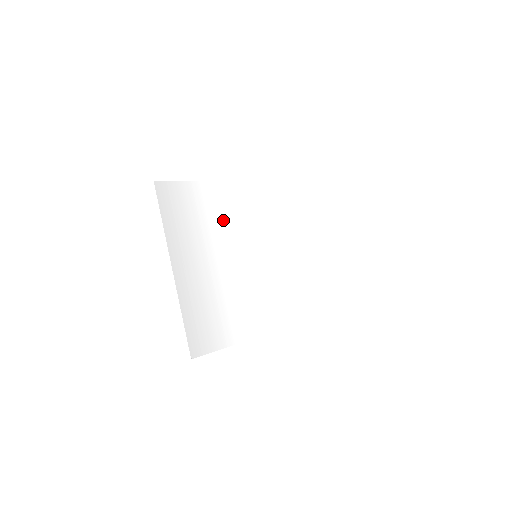
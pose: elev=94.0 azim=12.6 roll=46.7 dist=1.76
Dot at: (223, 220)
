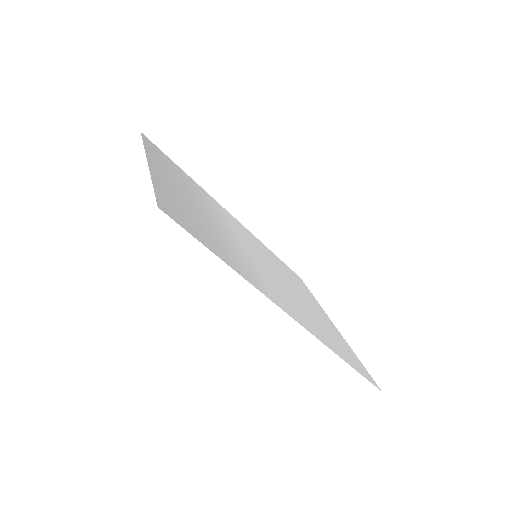
Dot at: (214, 208)
